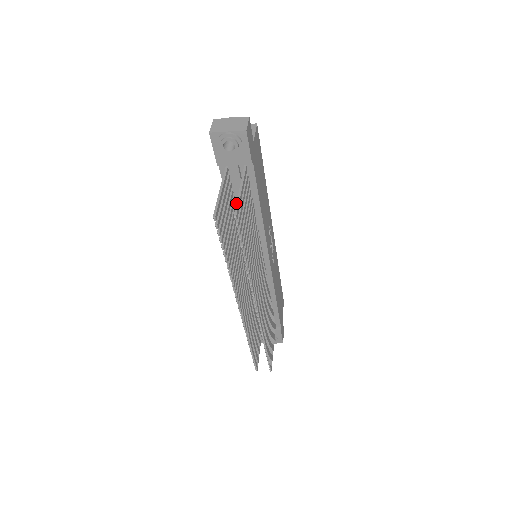
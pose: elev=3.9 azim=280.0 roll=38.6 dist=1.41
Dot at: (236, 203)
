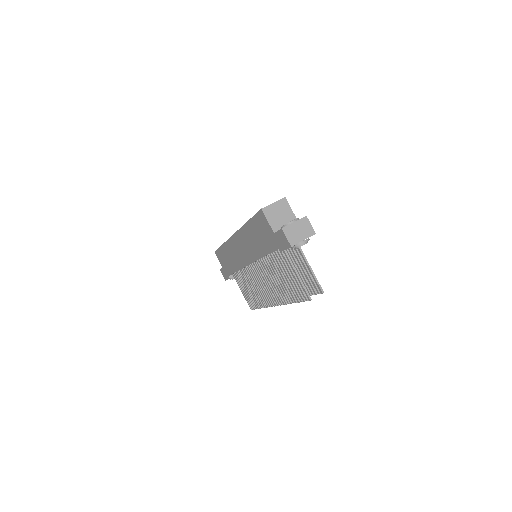
Dot at: (316, 281)
